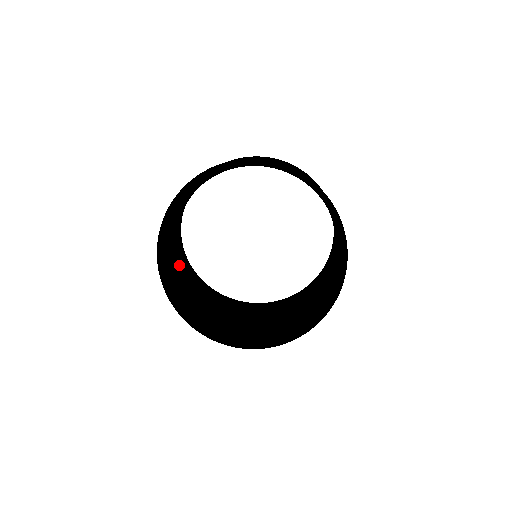
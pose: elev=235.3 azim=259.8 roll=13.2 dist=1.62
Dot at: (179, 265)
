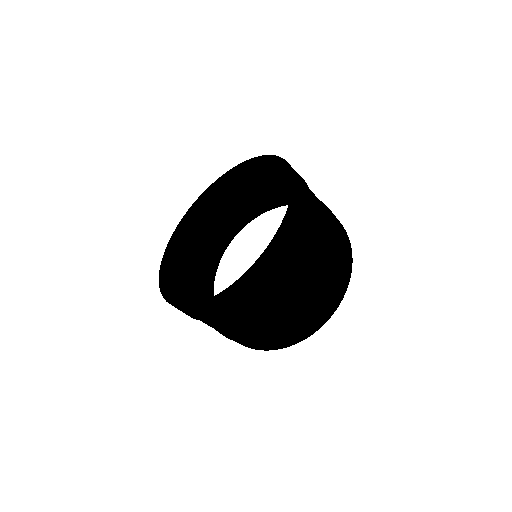
Dot at: occluded
